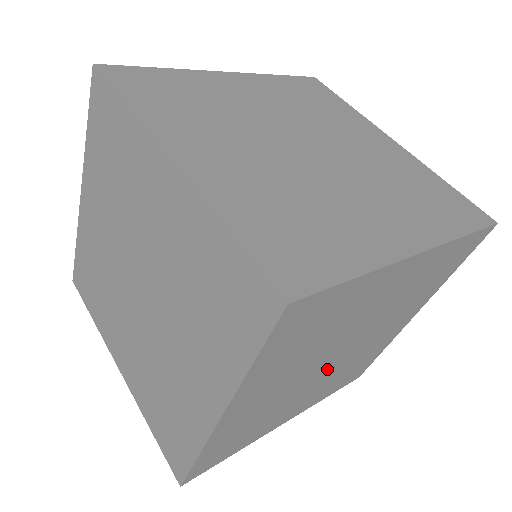
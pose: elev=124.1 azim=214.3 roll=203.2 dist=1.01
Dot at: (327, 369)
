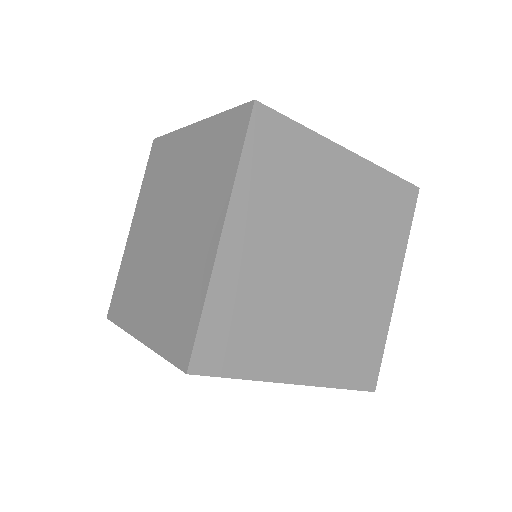
Dot at: occluded
